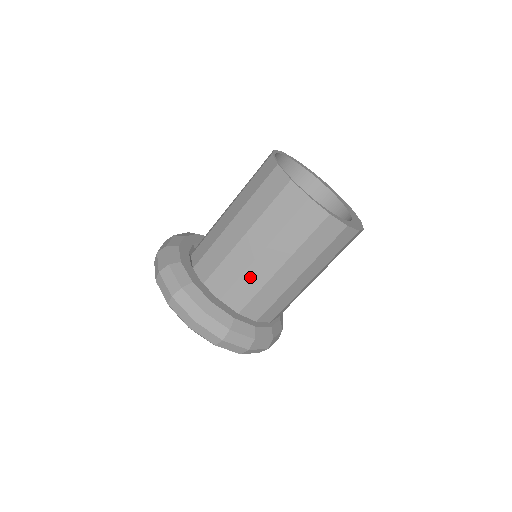
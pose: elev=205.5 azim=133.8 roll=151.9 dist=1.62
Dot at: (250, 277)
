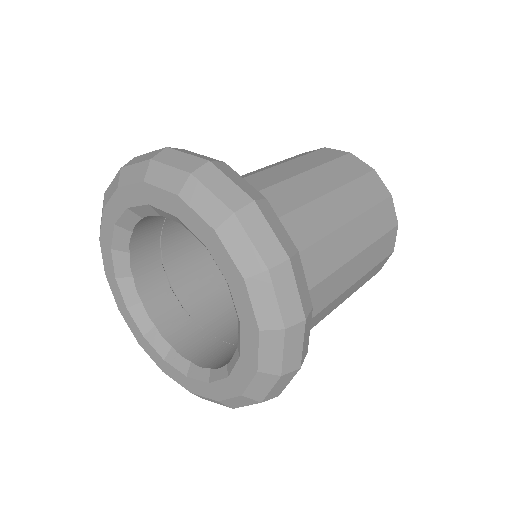
Dot at: (308, 216)
